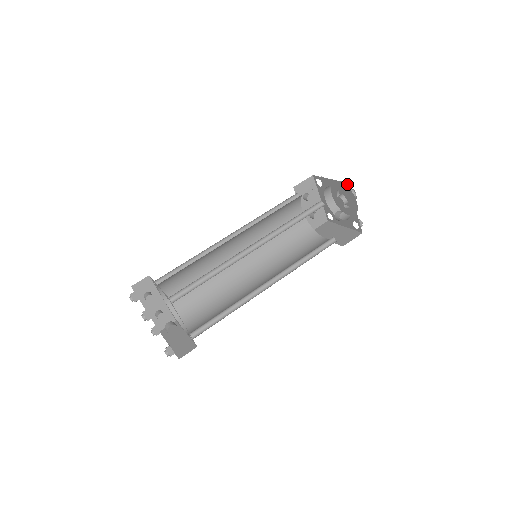
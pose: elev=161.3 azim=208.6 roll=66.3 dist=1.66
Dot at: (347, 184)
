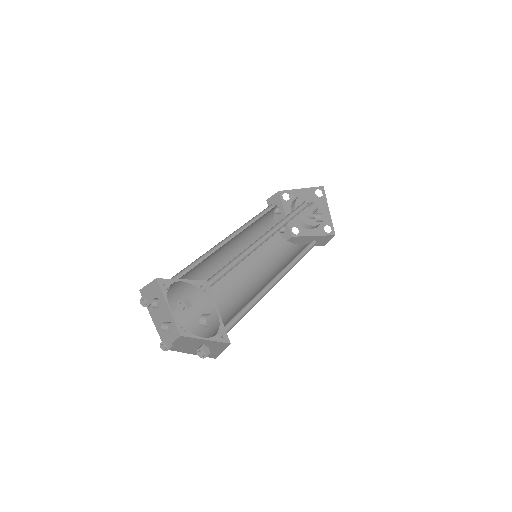
Dot at: (322, 188)
